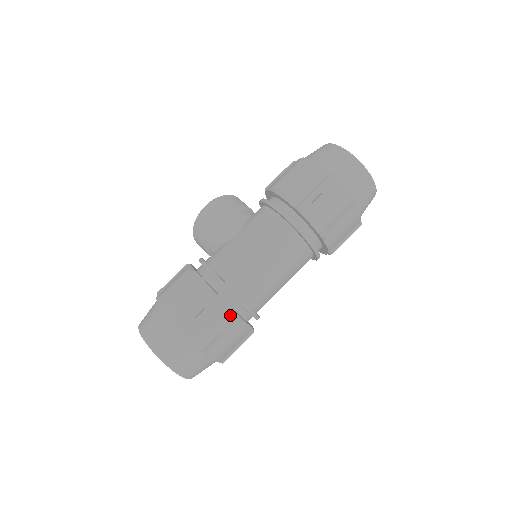
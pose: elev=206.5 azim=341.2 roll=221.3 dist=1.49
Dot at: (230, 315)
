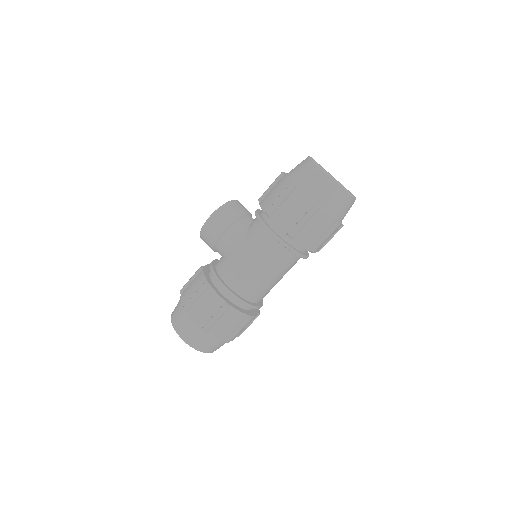
Dot at: (242, 316)
